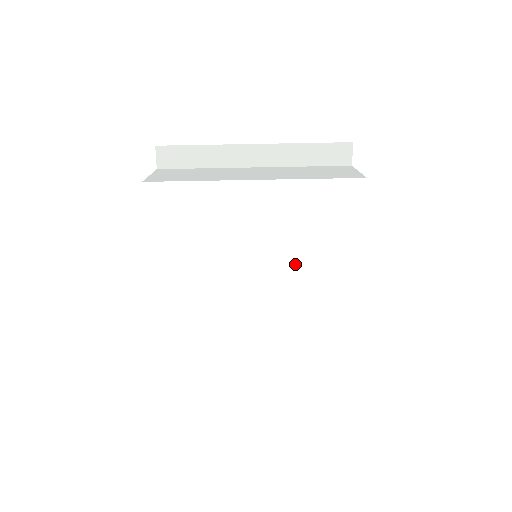
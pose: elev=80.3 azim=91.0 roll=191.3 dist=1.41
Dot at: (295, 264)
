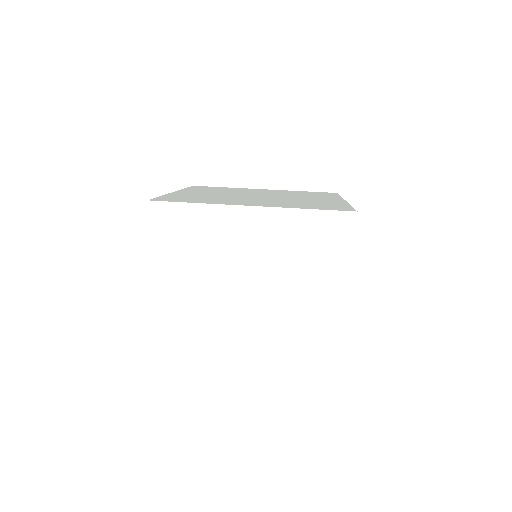
Dot at: (291, 196)
